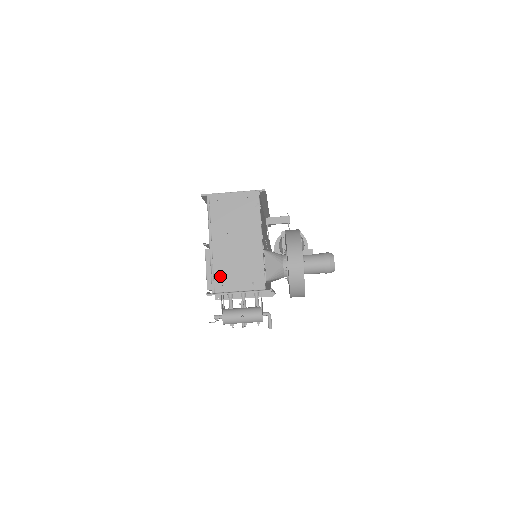
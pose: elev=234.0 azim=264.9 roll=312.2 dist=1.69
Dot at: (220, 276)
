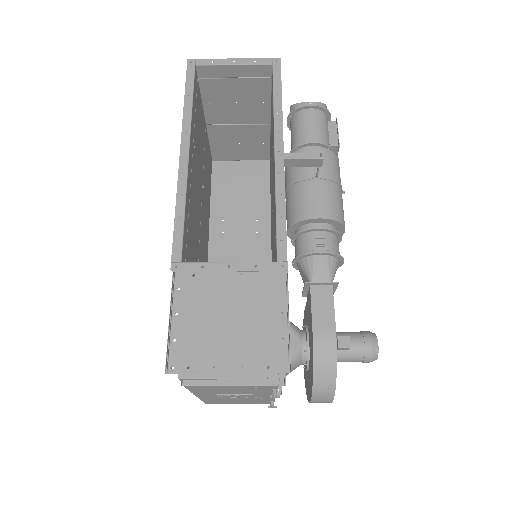
Dot at: (212, 402)
